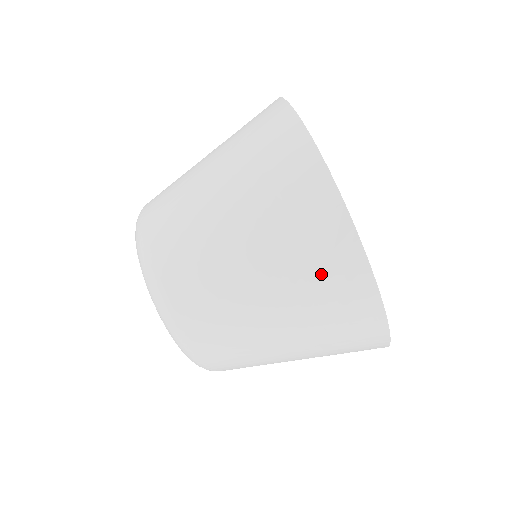
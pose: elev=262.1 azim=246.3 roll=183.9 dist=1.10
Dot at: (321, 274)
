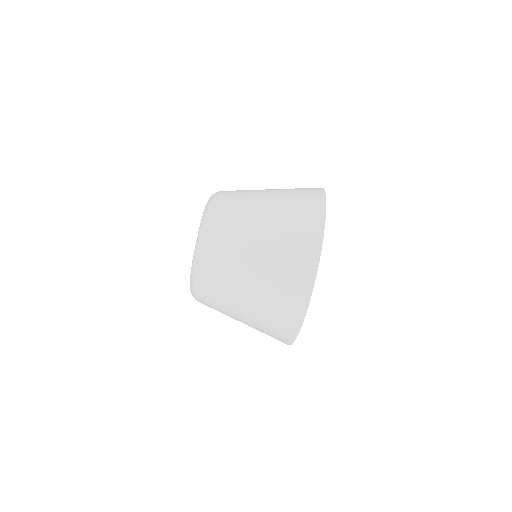
Dot at: (299, 225)
